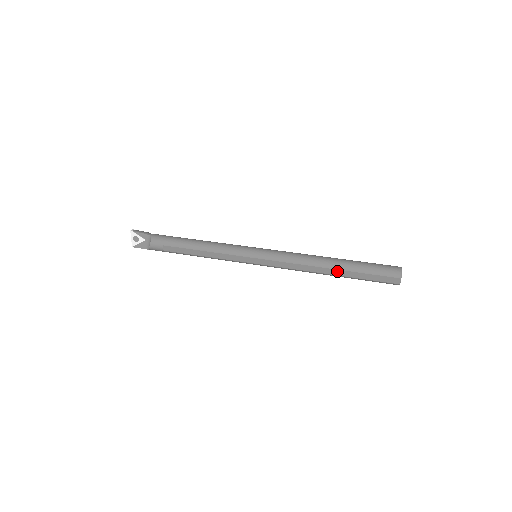
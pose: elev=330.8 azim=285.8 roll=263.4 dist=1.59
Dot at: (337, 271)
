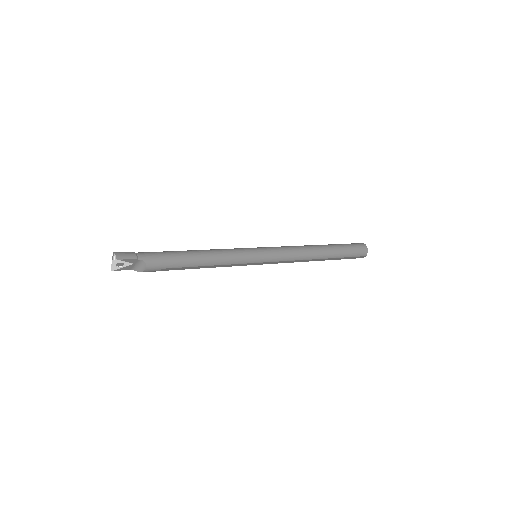
Dot at: (325, 259)
